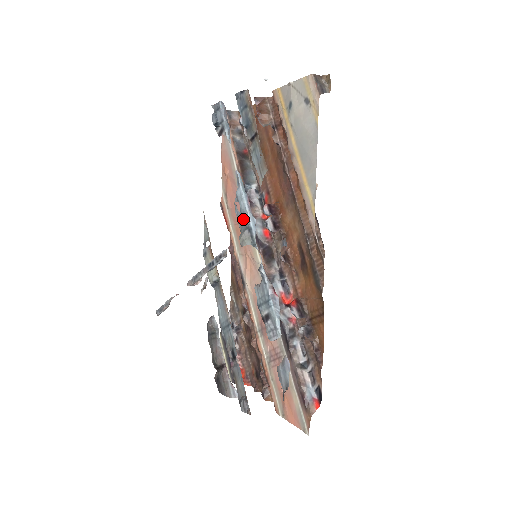
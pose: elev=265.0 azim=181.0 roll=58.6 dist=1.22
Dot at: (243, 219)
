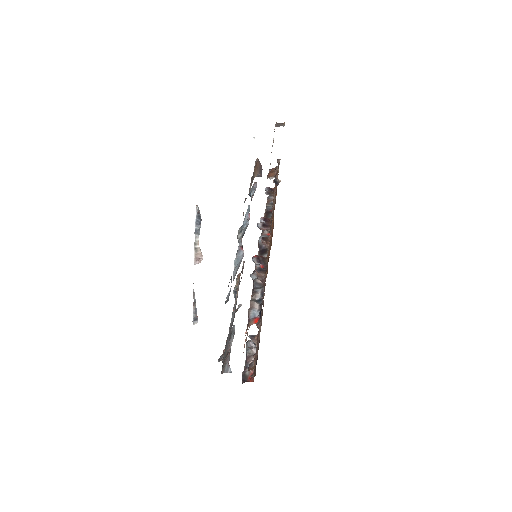
Dot at: occluded
